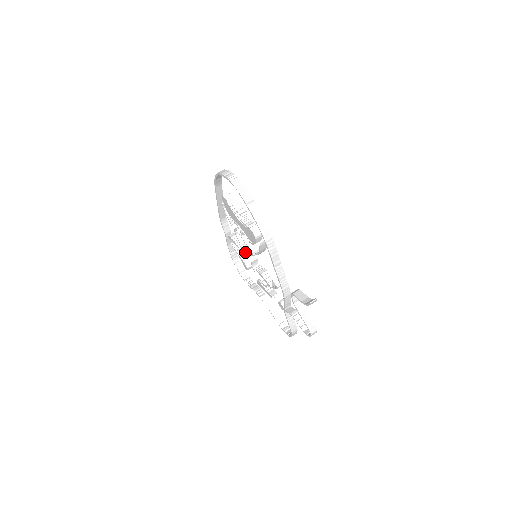
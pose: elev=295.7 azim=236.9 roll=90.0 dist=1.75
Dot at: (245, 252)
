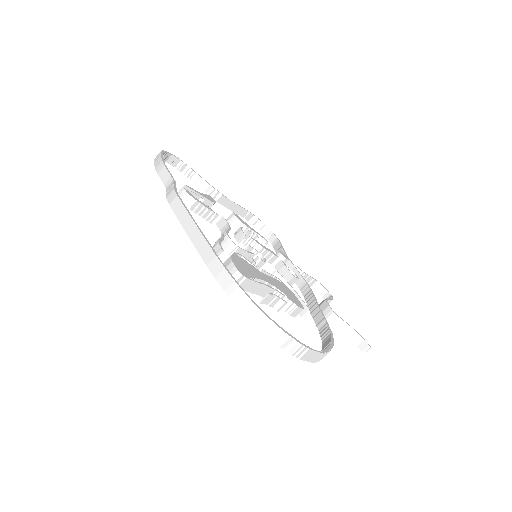
Dot at: (223, 228)
